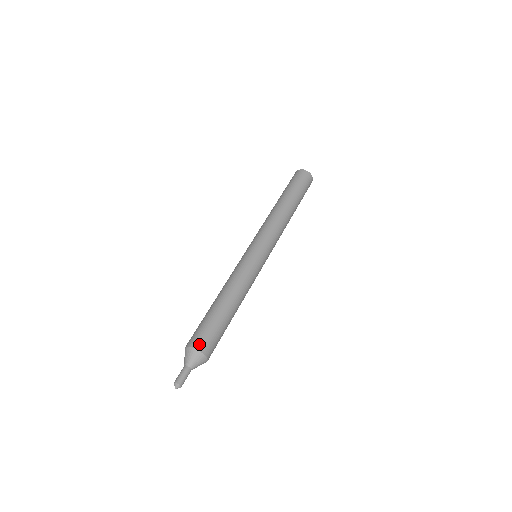
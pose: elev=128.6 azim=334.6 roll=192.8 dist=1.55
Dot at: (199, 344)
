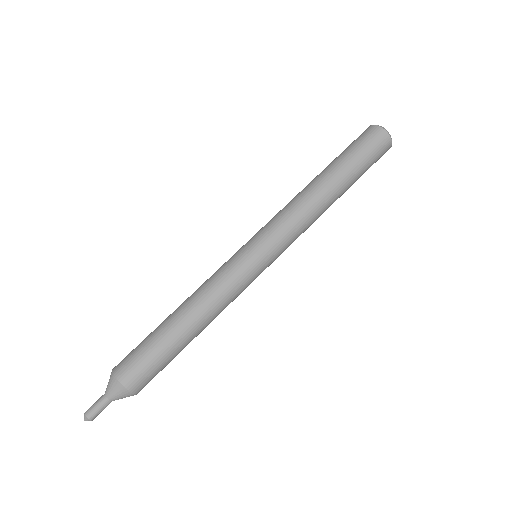
Dot at: (126, 377)
